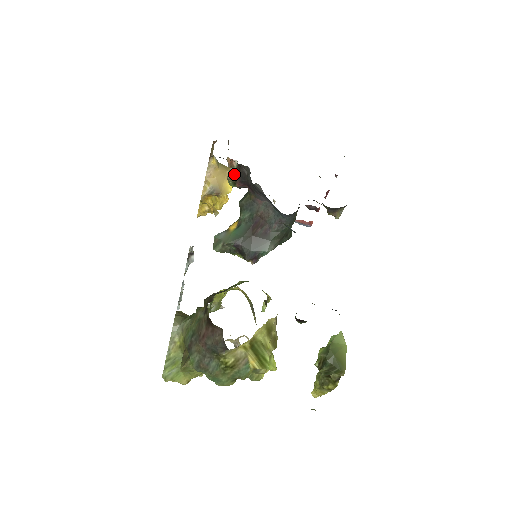
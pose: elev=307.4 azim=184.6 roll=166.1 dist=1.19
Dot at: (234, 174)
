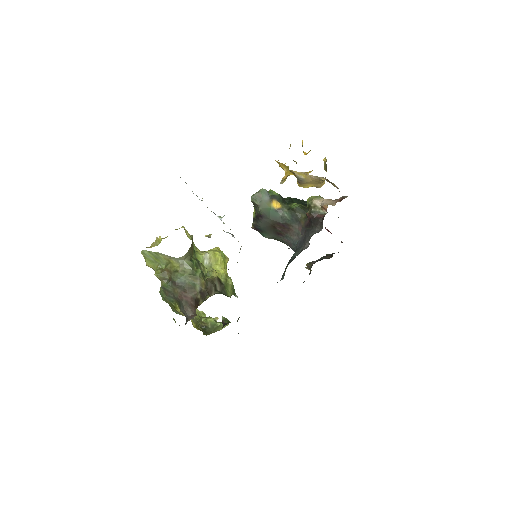
Dot at: (316, 211)
